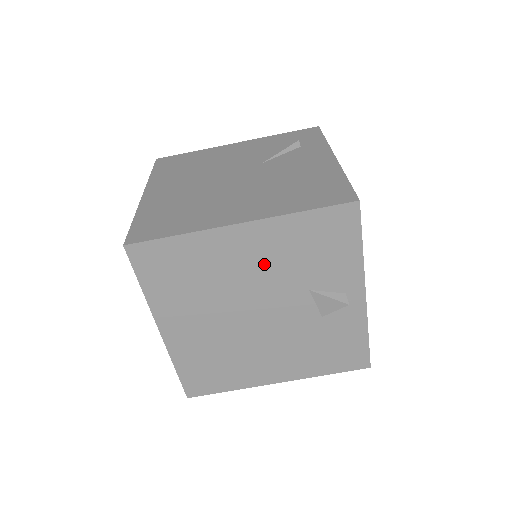
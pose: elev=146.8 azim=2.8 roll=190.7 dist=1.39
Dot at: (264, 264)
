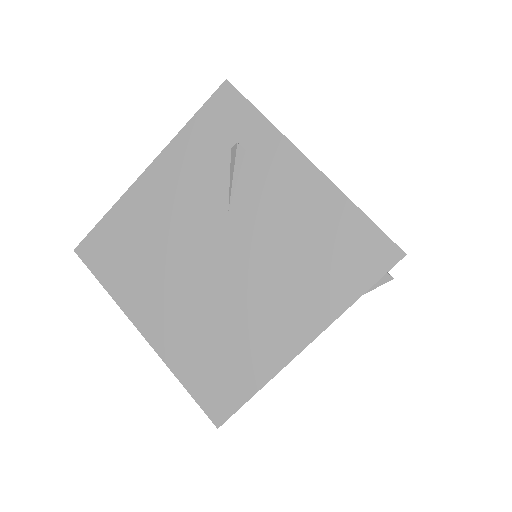
Dot at: occluded
